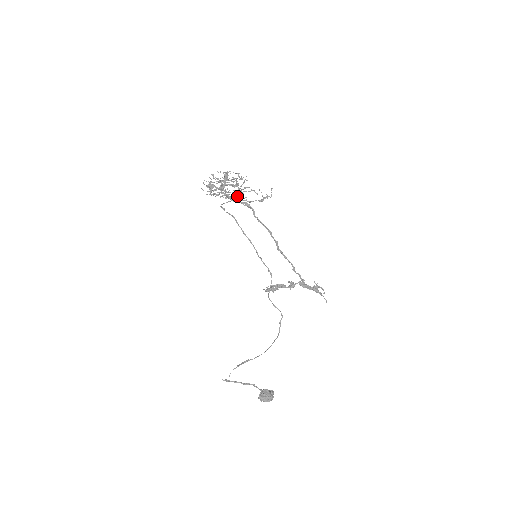
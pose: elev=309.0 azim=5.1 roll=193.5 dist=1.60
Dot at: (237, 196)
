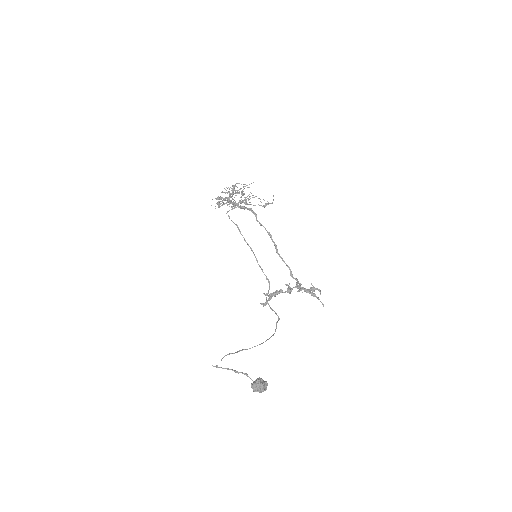
Dot at: (242, 201)
